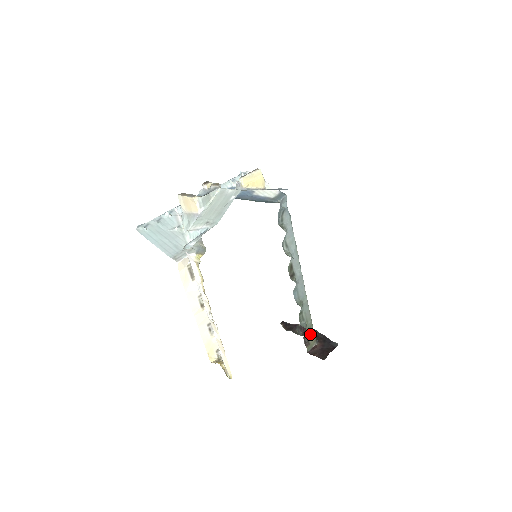
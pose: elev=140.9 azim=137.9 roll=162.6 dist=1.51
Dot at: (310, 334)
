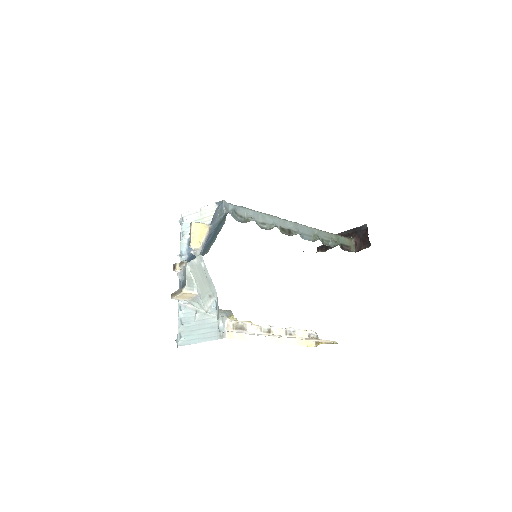
Dot at: (343, 242)
